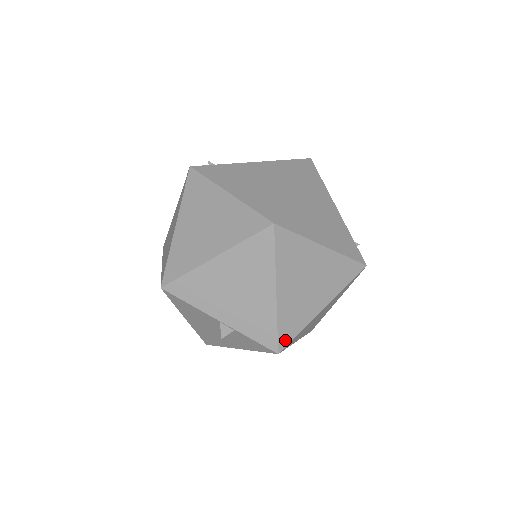
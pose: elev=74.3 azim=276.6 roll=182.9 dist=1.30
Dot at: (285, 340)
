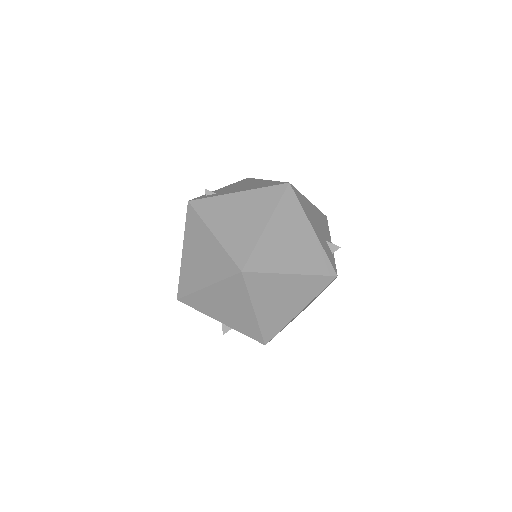
Dot at: (269, 337)
